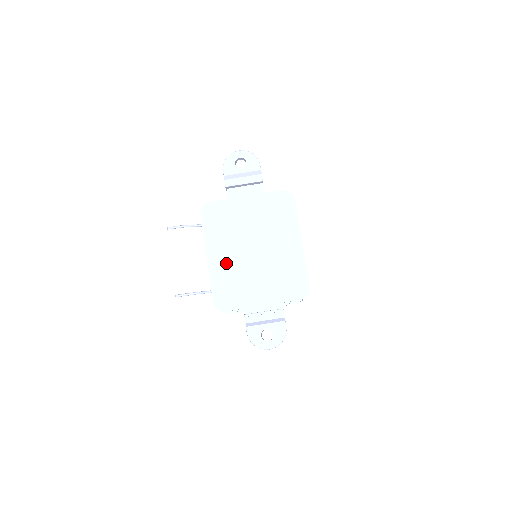
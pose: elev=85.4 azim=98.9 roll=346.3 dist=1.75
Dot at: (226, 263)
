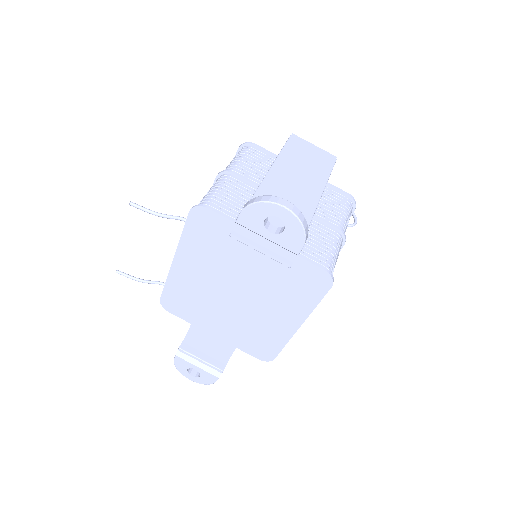
Dot at: (193, 281)
